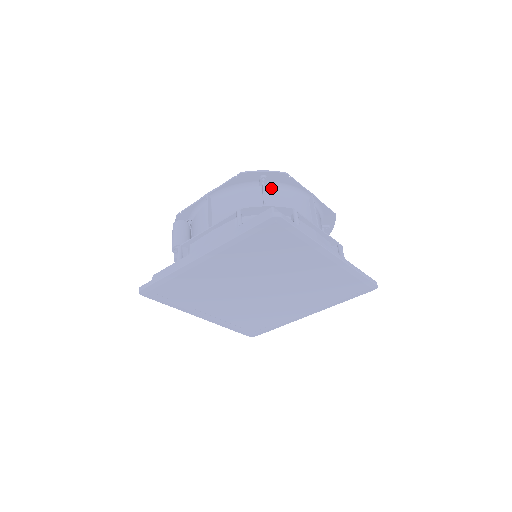
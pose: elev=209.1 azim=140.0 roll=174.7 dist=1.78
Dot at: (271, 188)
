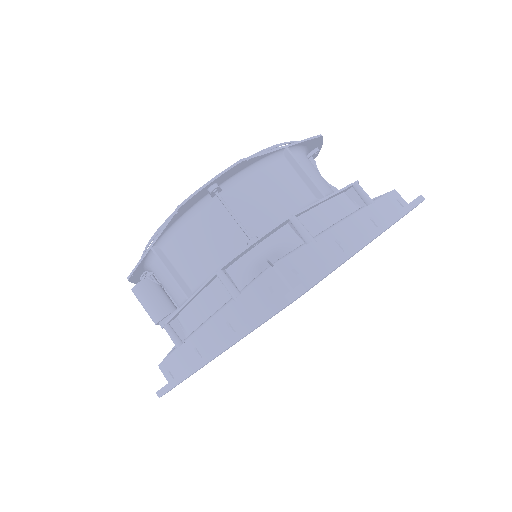
Dot at: (231, 189)
